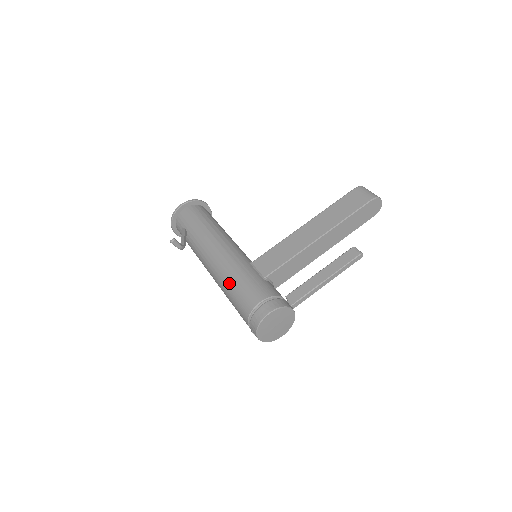
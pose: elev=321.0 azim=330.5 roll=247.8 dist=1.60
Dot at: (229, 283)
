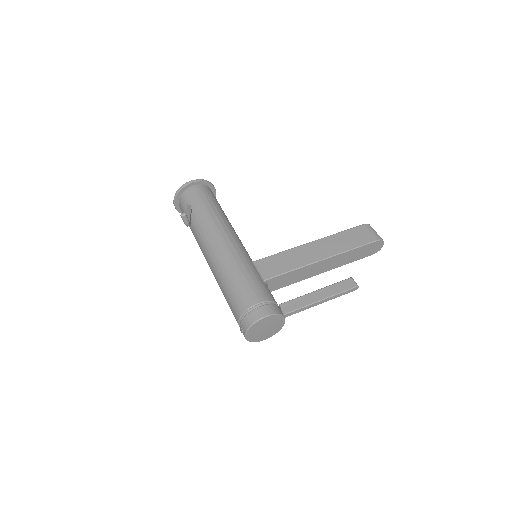
Dot at: (229, 275)
